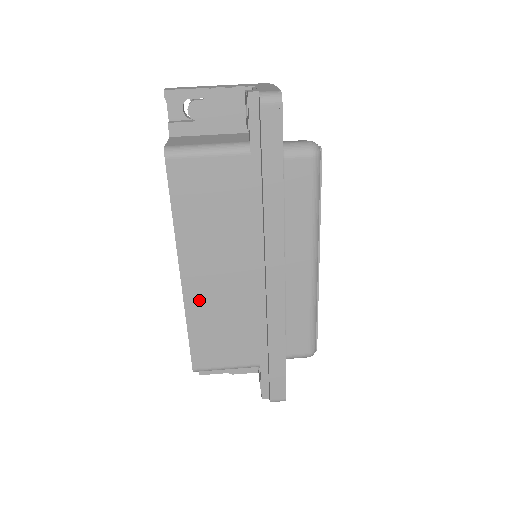
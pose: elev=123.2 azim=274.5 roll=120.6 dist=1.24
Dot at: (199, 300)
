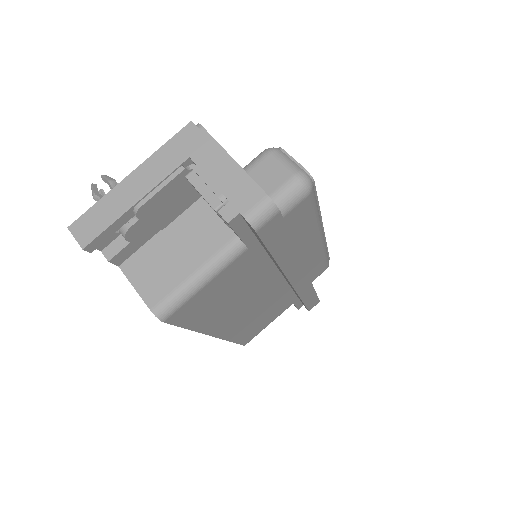
Dot at: (236, 329)
